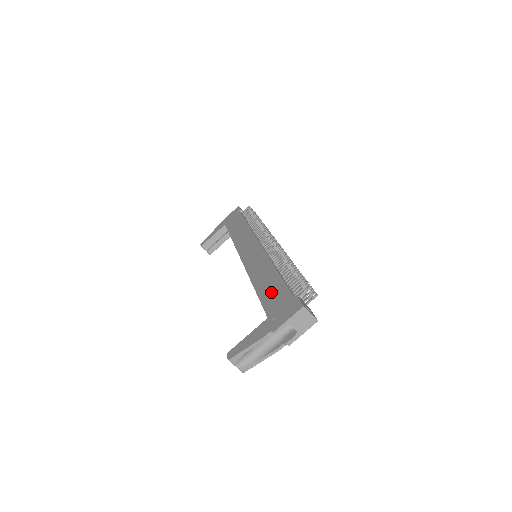
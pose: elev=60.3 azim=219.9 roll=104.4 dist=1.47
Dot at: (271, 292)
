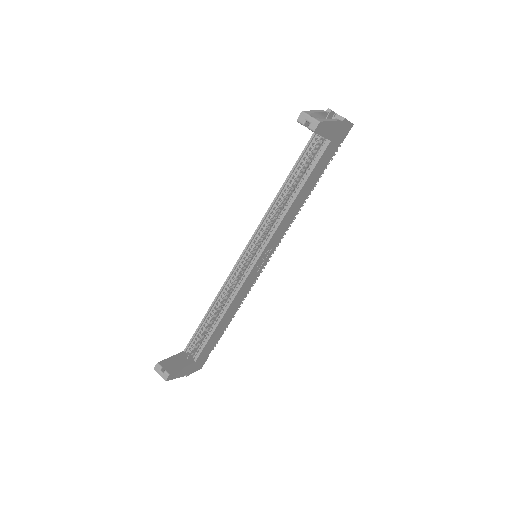
Dot at: occluded
